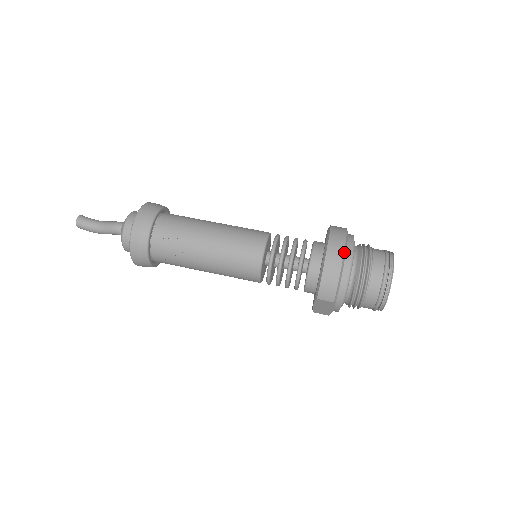
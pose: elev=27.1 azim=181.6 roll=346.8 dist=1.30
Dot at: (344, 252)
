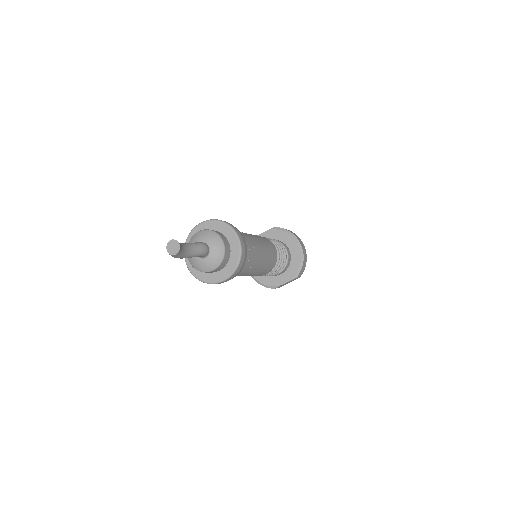
Dot at: occluded
